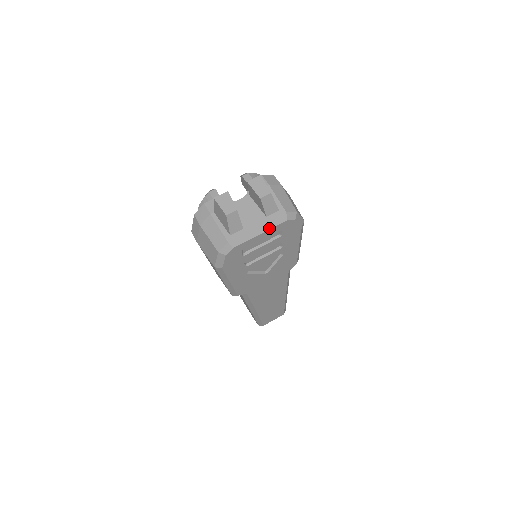
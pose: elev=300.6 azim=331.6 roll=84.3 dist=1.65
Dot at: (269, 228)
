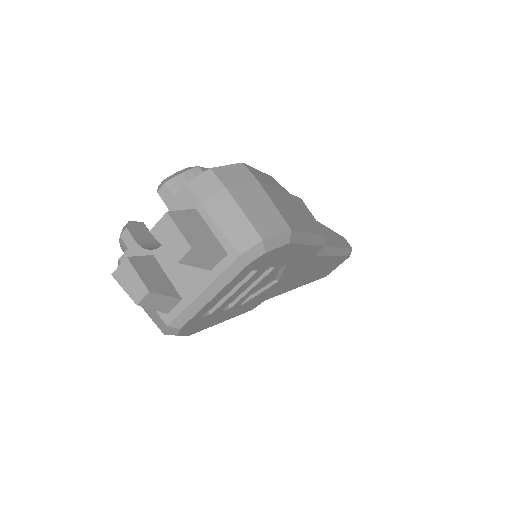
Dot at: (223, 286)
